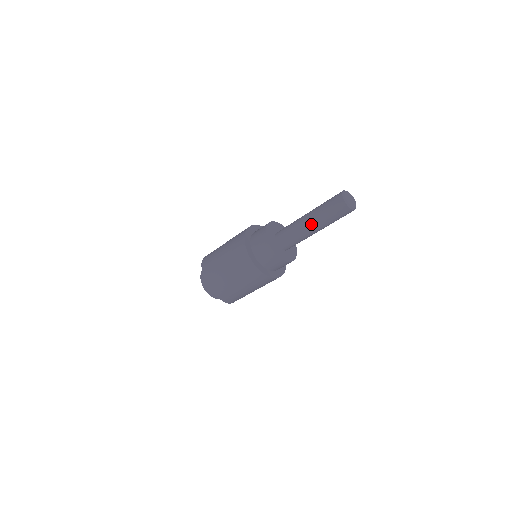
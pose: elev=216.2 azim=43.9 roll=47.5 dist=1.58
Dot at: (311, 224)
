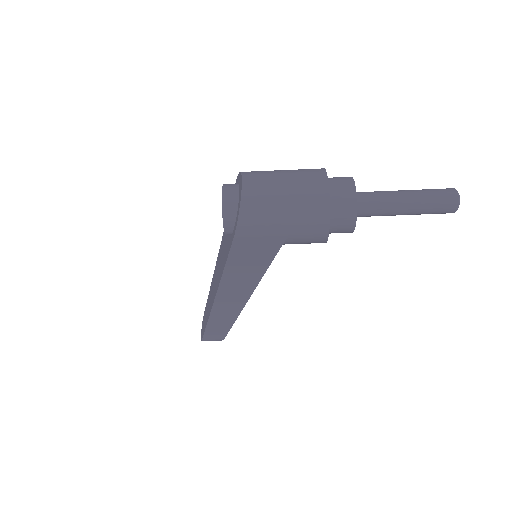
Dot at: (408, 194)
